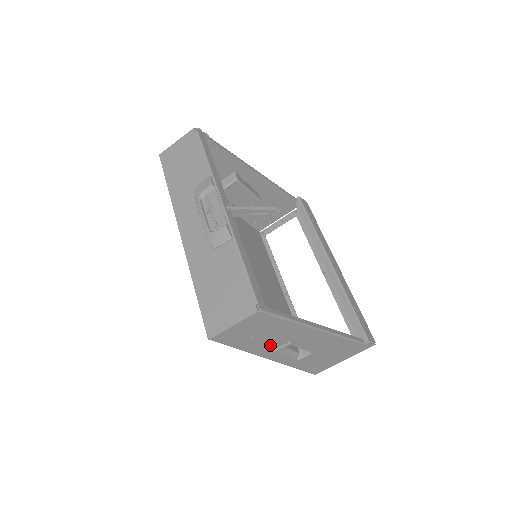
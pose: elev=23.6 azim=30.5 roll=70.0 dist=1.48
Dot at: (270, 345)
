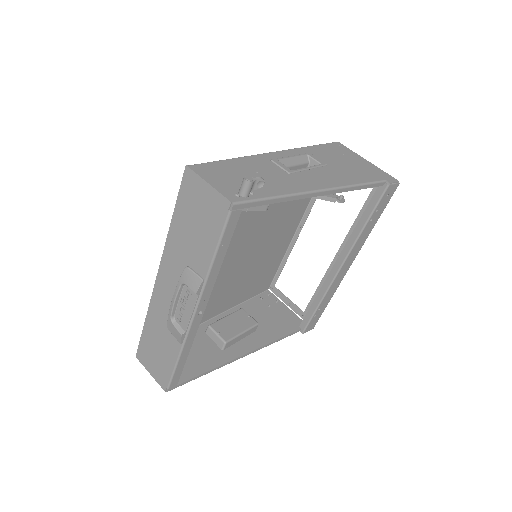
Dot at: (199, 342)
